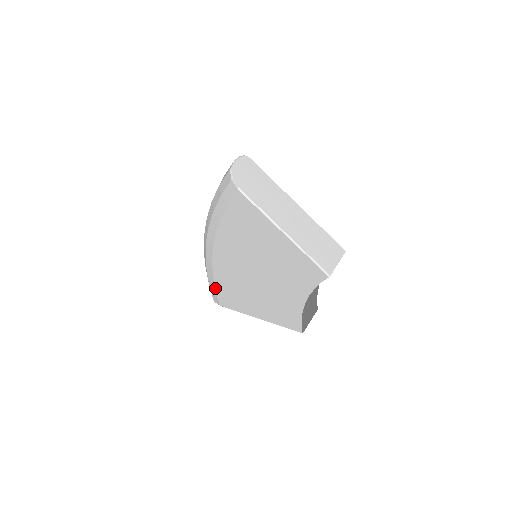
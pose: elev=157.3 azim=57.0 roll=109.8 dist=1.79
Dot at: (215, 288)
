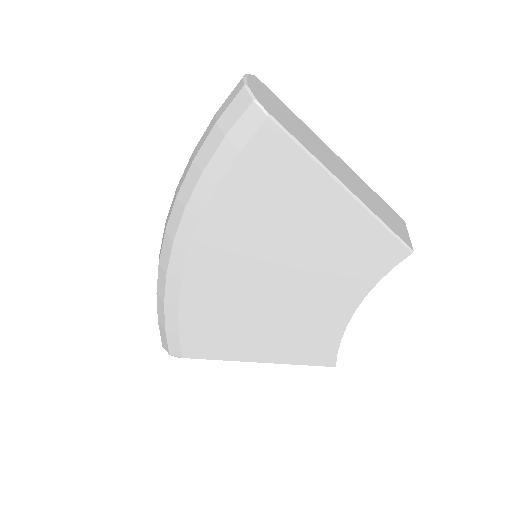
Dot at: (178, 327)
